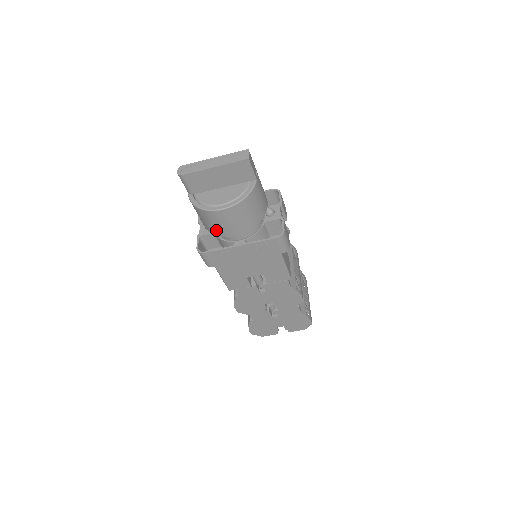
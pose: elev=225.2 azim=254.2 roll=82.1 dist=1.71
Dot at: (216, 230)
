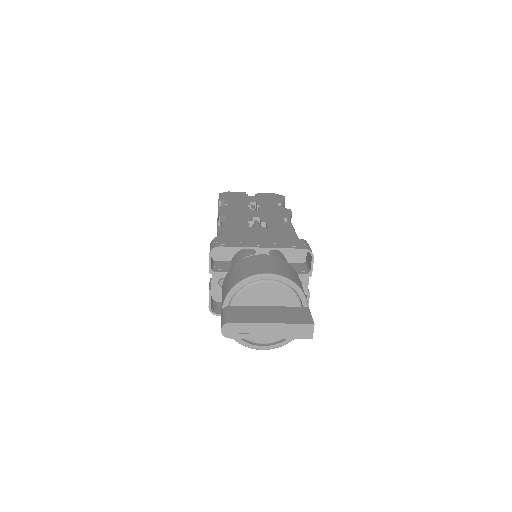
Dot at: occluded
